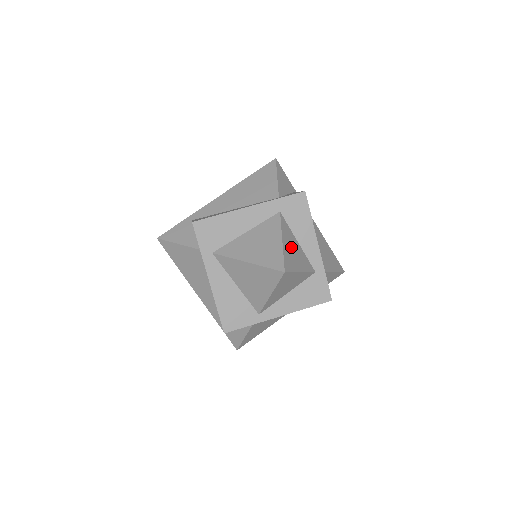
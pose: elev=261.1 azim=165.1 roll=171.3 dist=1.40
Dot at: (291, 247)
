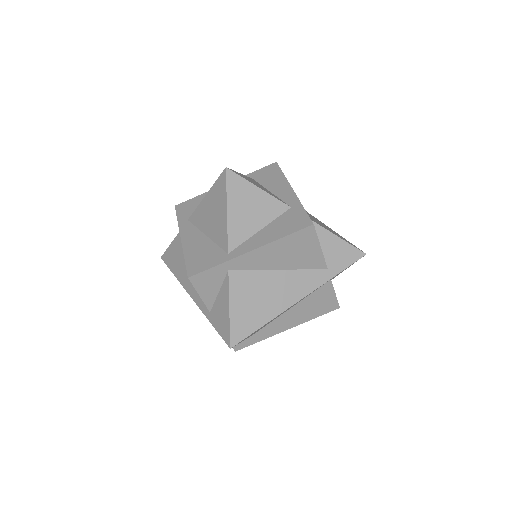
Dot at: (254, 182)
